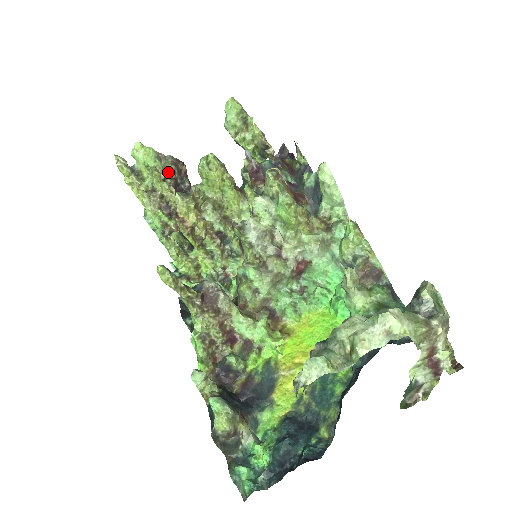
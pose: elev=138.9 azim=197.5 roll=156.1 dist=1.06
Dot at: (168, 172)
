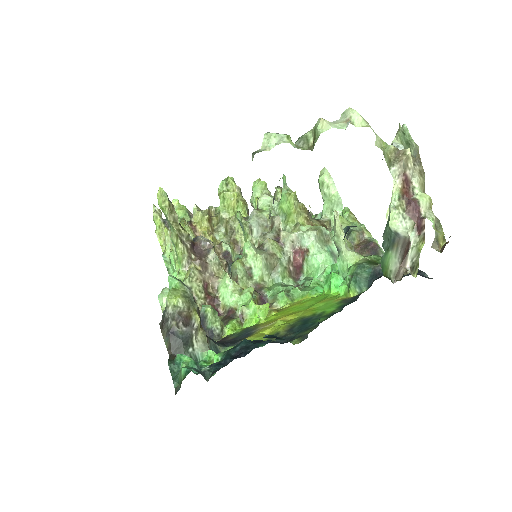
Dot at: occluded
